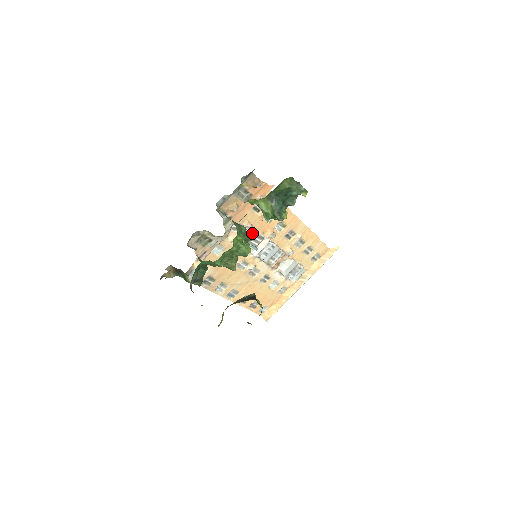
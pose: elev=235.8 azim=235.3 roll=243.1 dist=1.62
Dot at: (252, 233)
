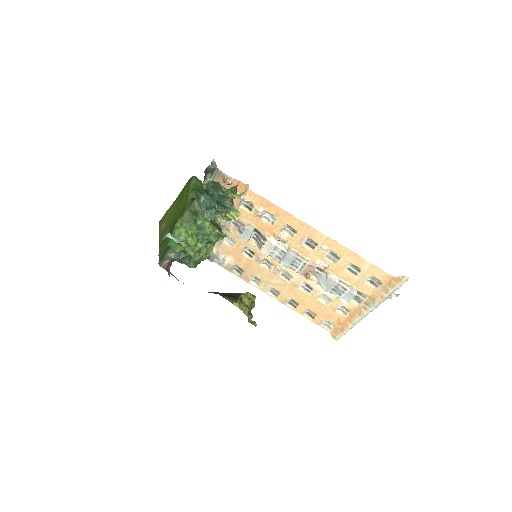
Dot at: (249, 231)
